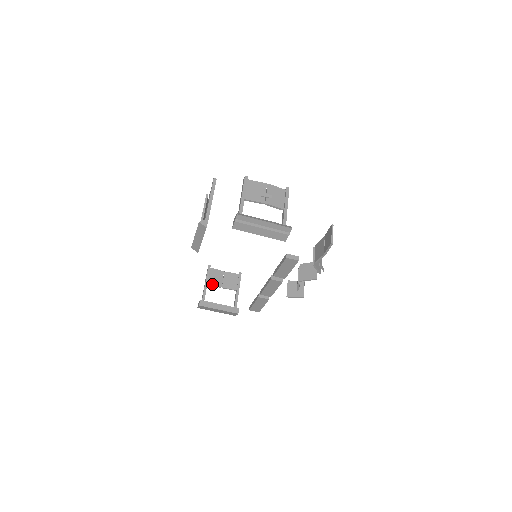
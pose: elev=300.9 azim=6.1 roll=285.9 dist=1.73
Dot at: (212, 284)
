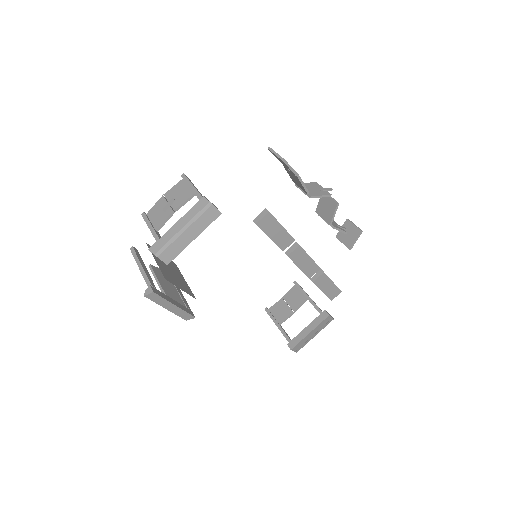
Dot at: (283, 320)
